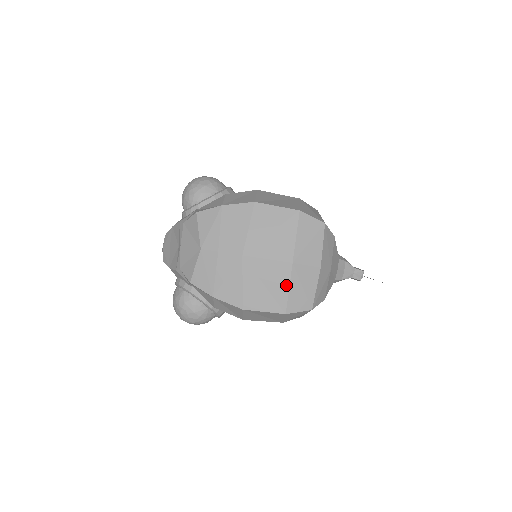
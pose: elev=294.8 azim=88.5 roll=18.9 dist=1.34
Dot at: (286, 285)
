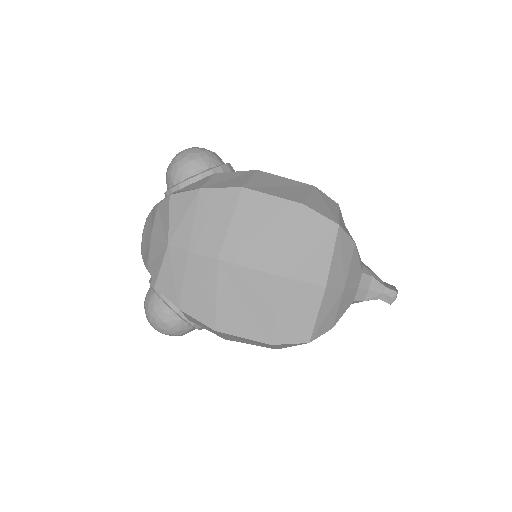
Dot at: (274, 306)
